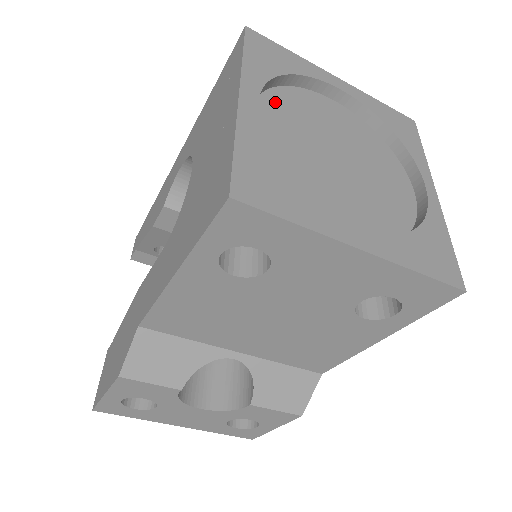
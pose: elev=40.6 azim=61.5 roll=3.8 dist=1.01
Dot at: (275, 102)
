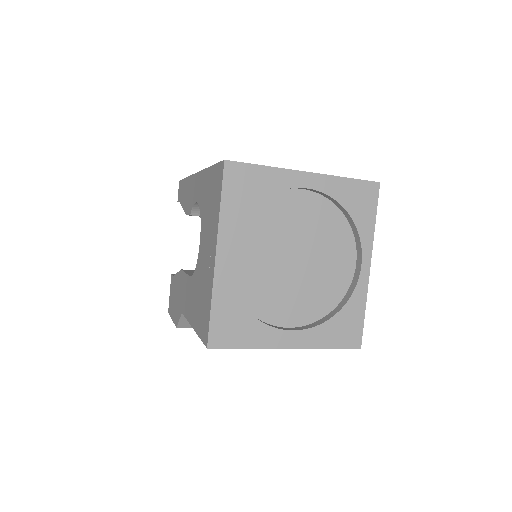
Dot at: (248, 227)
